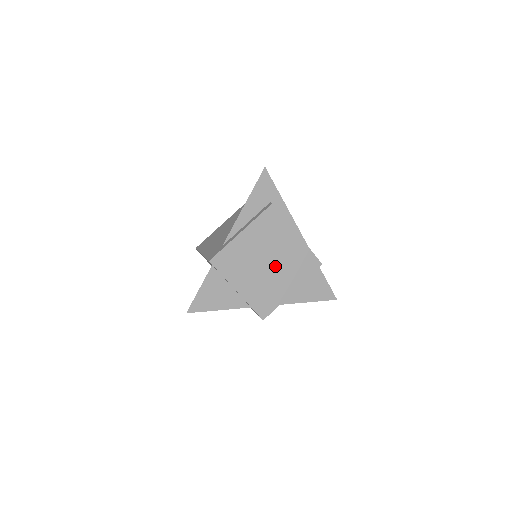
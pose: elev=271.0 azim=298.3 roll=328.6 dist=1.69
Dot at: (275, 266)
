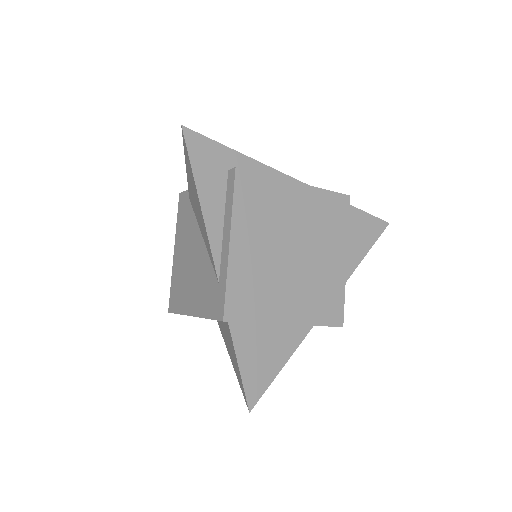
Dot at: (303, 248)
